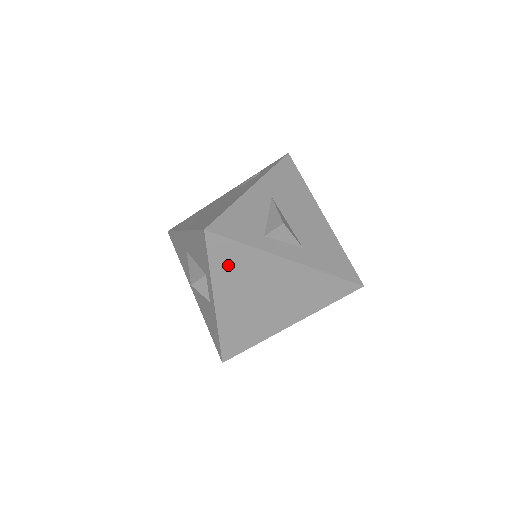
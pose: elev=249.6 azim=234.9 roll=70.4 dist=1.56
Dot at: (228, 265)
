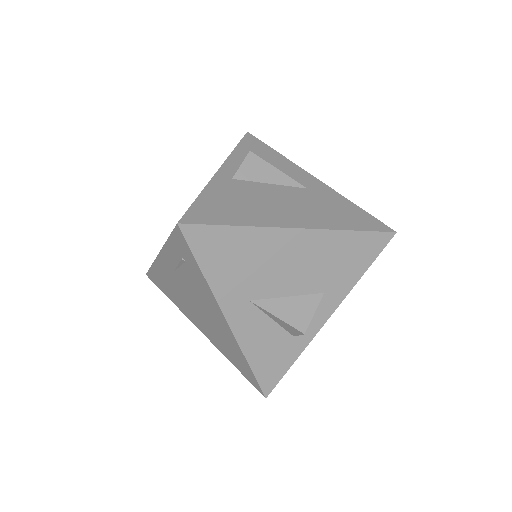
Dot at: occluded
